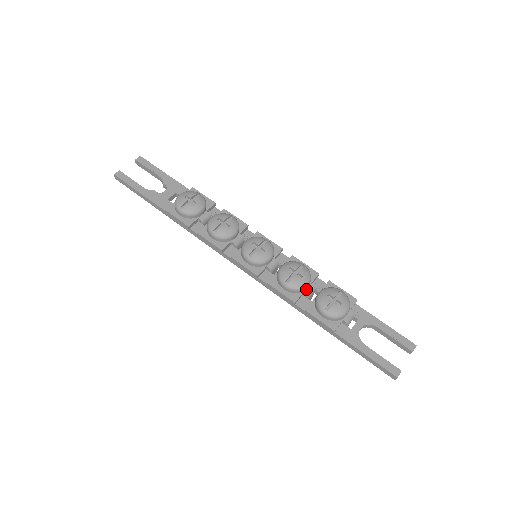
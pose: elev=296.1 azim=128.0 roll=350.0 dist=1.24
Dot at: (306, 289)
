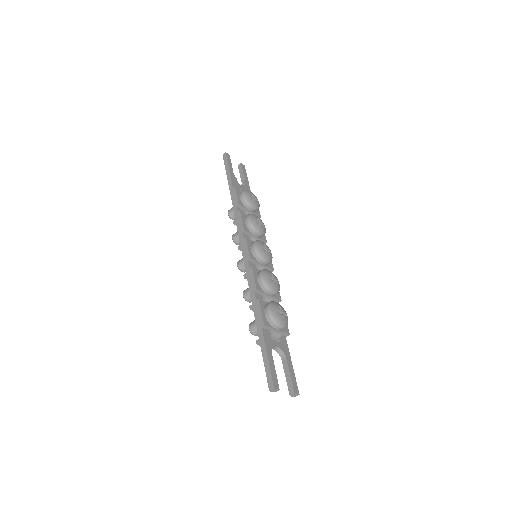
Dot at: (268, 295)
